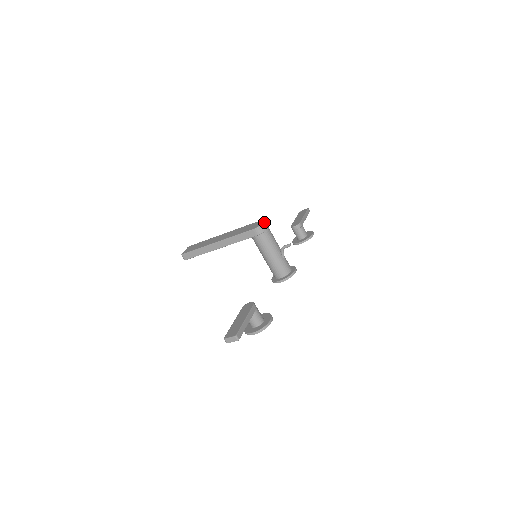
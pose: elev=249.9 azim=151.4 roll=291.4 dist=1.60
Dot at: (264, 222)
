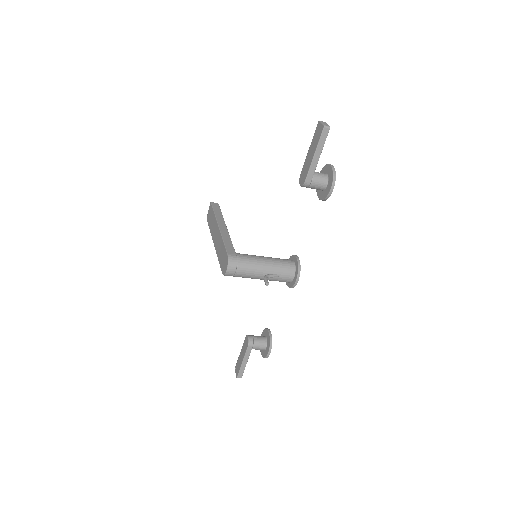
Dot at: (226, 270)
